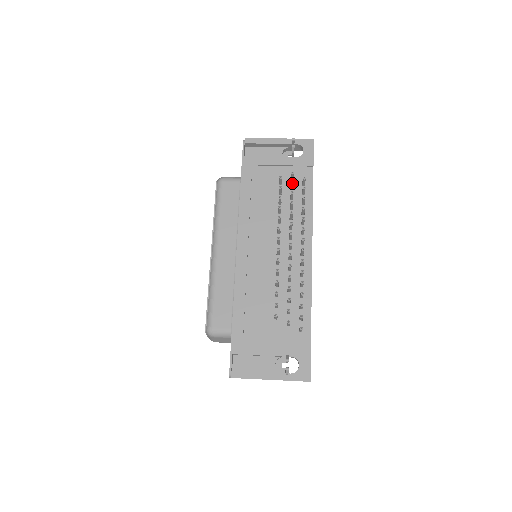
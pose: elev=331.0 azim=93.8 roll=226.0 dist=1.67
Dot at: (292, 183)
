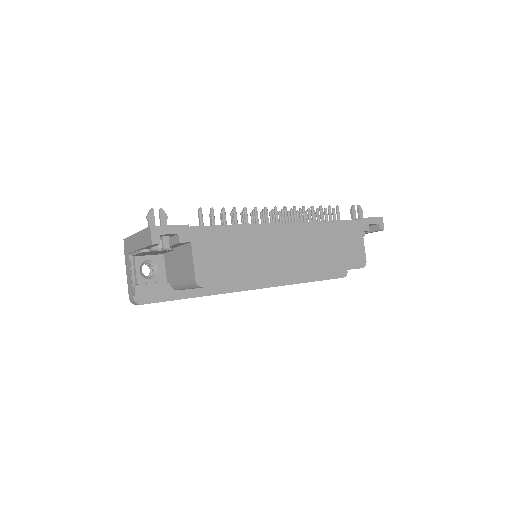
Dot at: (325, 209)
